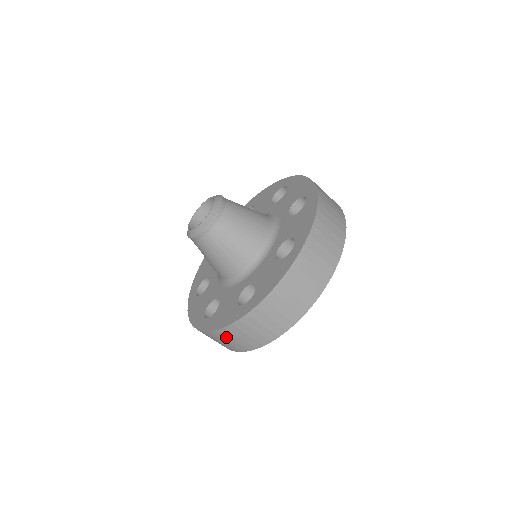
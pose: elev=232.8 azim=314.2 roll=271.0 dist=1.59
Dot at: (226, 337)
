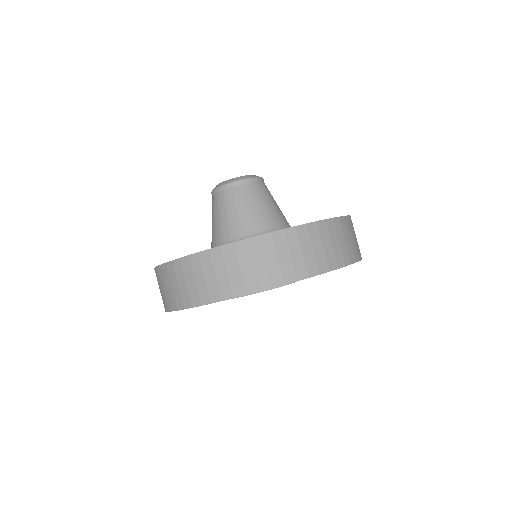
Dot at: (174, 276)
